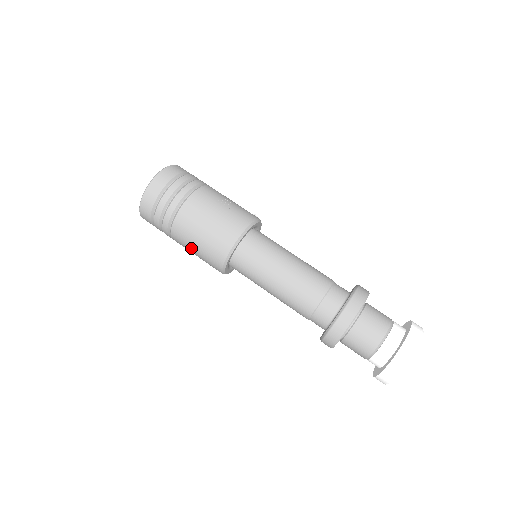
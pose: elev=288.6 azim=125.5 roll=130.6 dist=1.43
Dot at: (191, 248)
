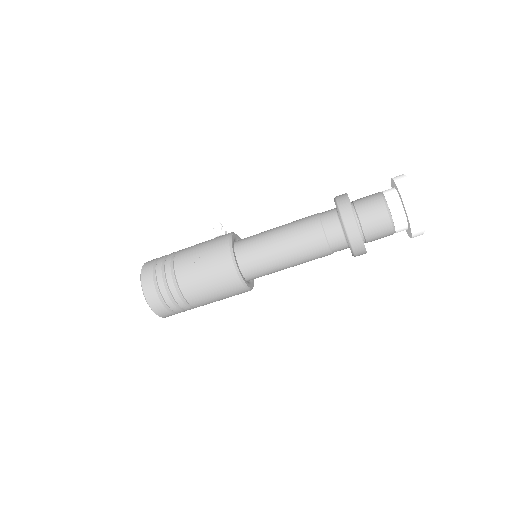
Dot at: occluded
